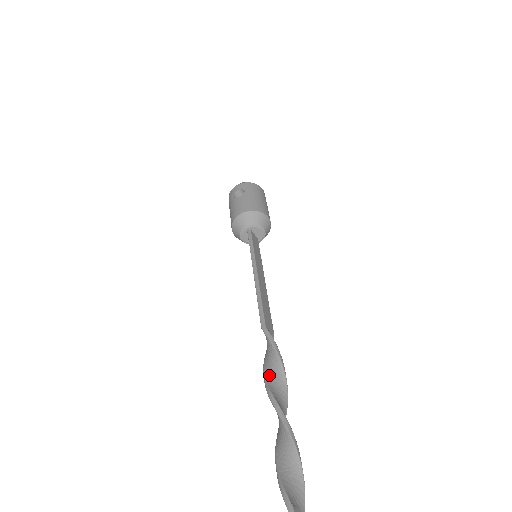
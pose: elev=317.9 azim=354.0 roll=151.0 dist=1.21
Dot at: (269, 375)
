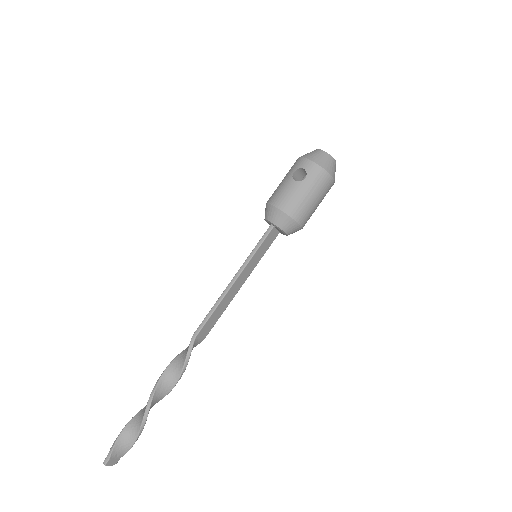
Dot at: (168, 372)
